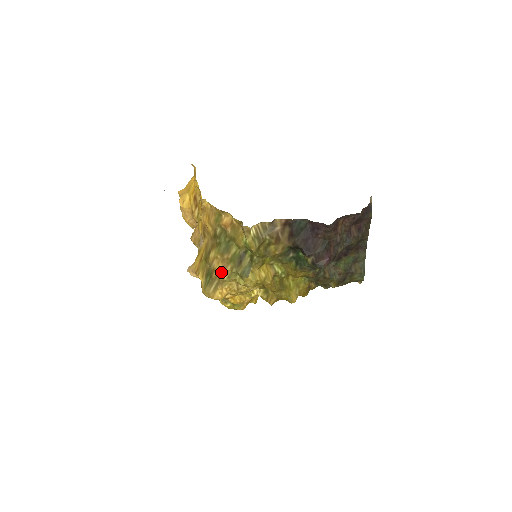
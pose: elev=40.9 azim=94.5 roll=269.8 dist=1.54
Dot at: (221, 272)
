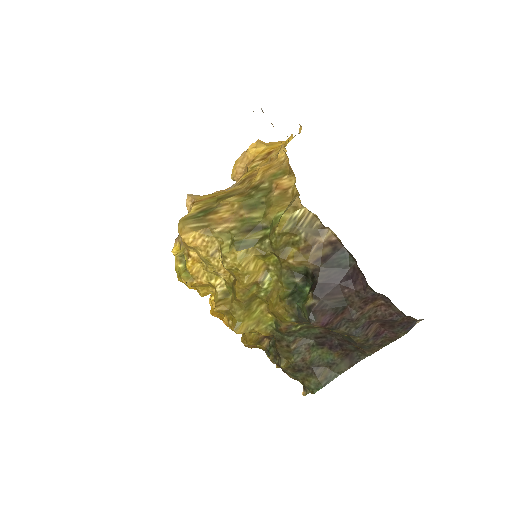
Dot at: (220, 221)
